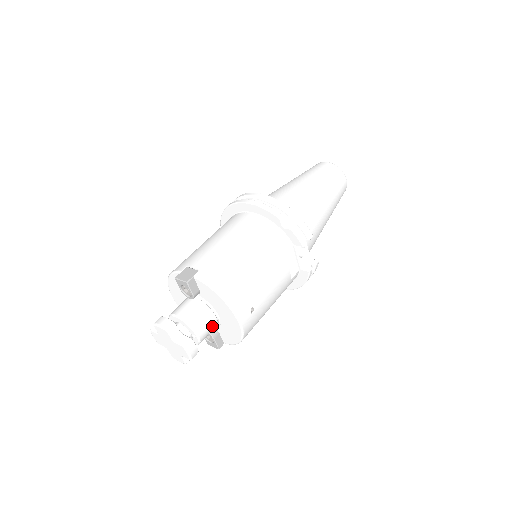
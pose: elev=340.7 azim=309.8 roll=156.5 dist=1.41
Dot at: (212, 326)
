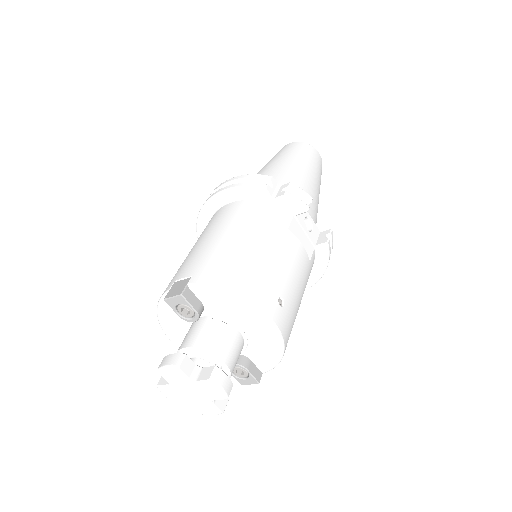
Dot at: (237, 347)
